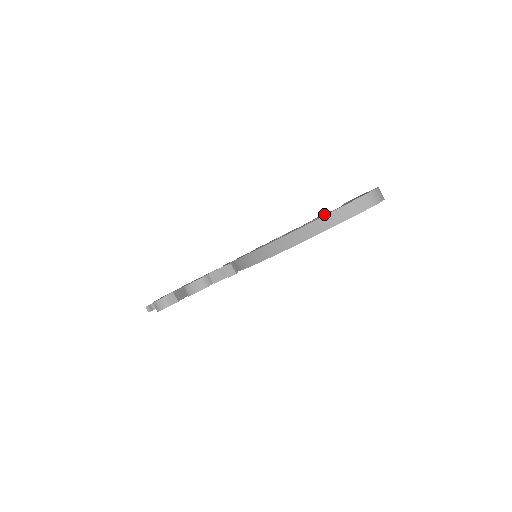
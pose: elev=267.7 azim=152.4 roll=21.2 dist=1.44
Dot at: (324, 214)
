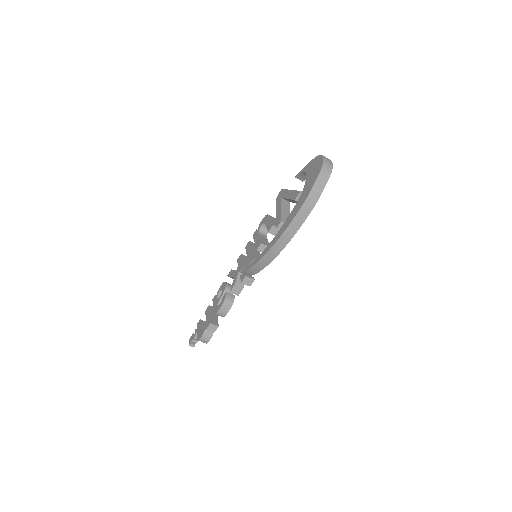
Dot at: (288, 195)
